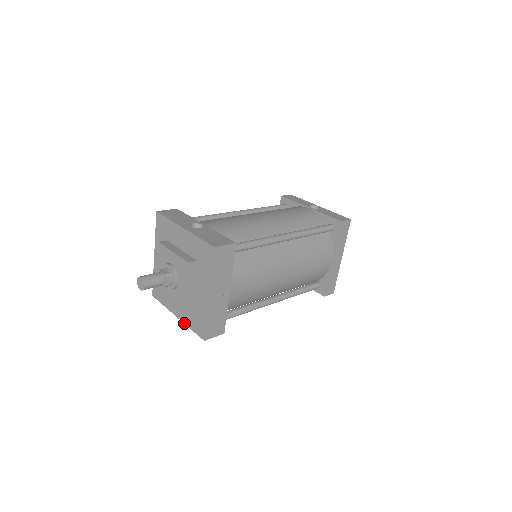
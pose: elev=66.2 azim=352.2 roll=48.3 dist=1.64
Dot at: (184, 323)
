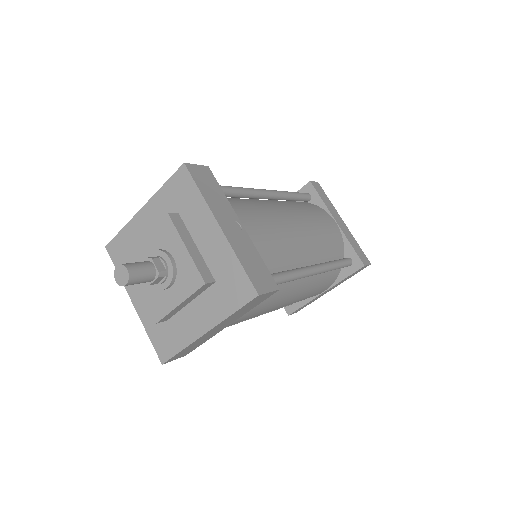
Dot at: (220, 322)
